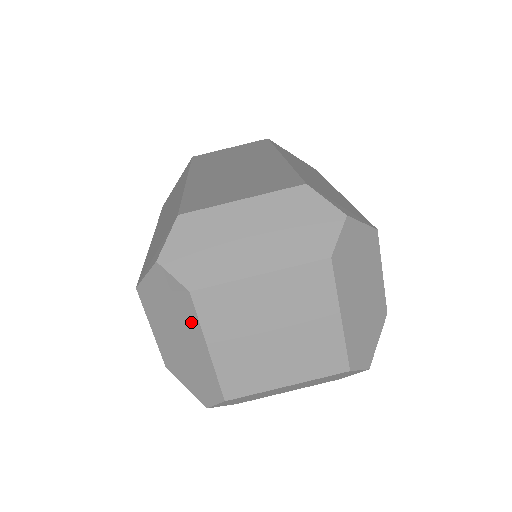
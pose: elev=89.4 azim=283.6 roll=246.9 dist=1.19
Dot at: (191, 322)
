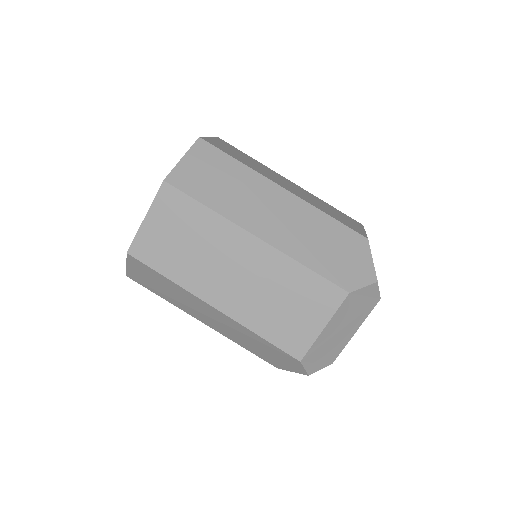
Dot at: occluded
